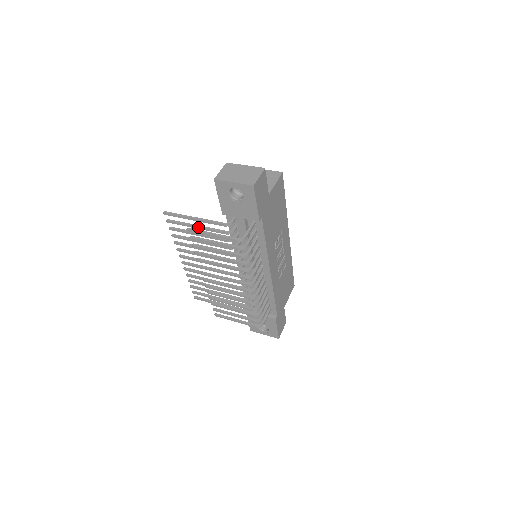
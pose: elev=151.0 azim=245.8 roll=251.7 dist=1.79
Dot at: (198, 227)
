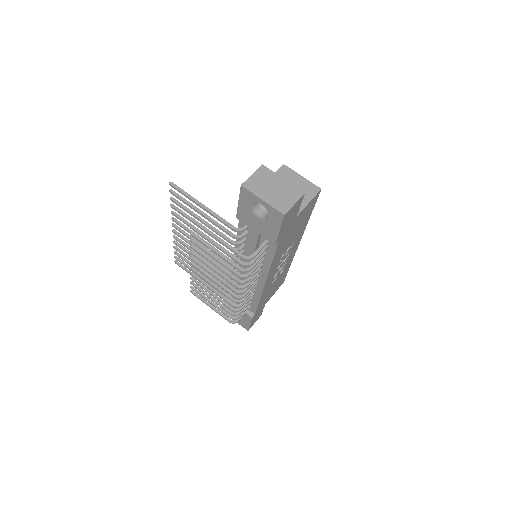
Dot at: (204, 215)
